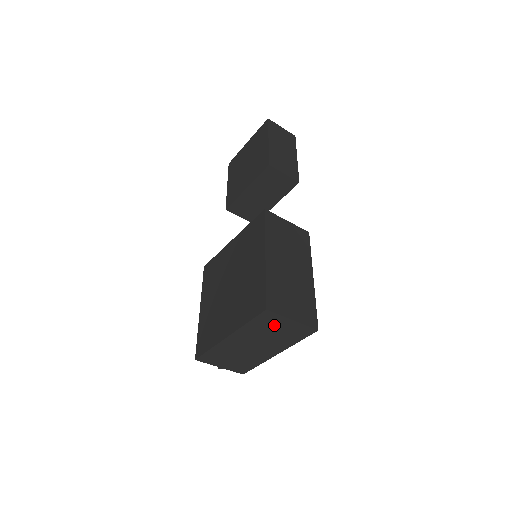
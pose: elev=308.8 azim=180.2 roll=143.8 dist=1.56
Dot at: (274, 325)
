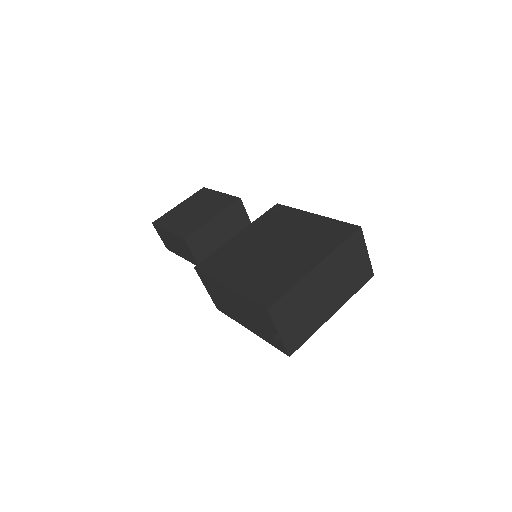
Dot at: (354, 256)
